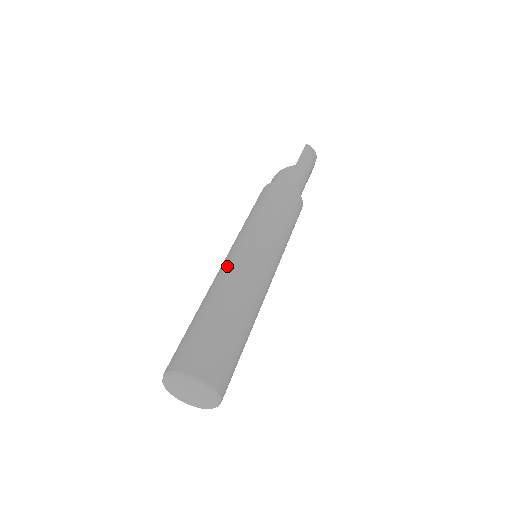
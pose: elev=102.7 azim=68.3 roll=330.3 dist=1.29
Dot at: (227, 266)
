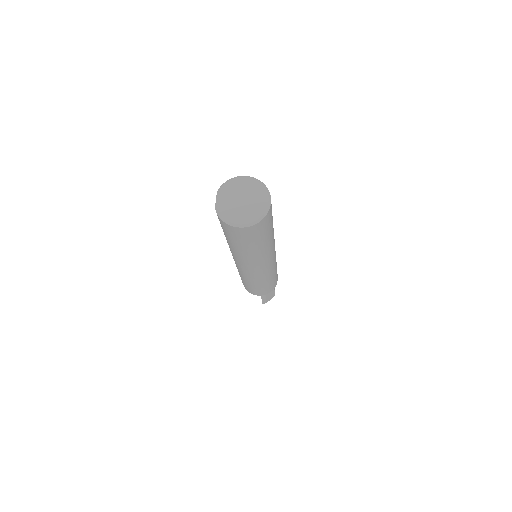
Dot at: occluded
